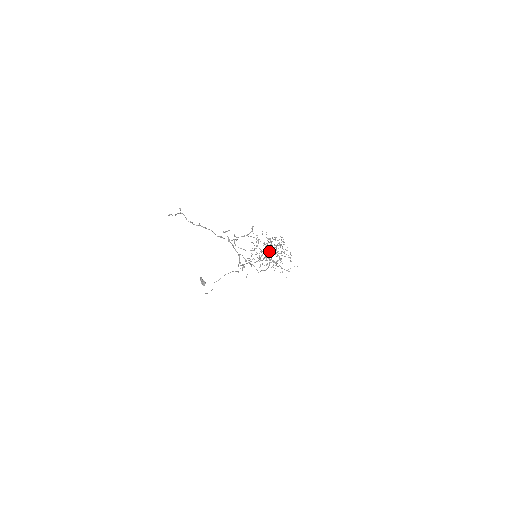
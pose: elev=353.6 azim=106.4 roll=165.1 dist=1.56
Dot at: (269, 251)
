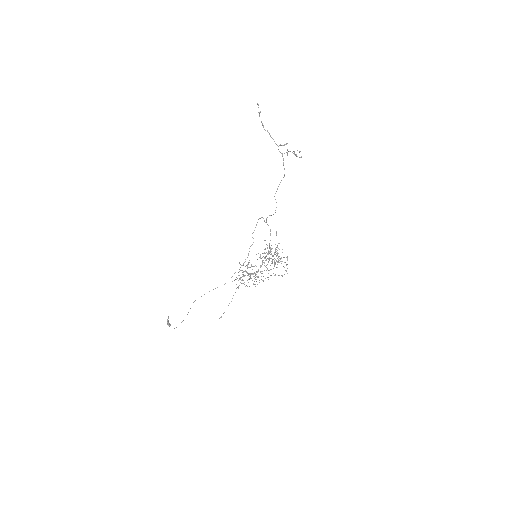
Dot at: (264, 263)
